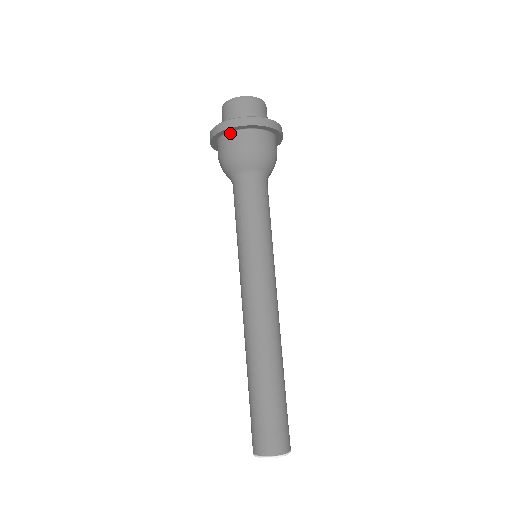
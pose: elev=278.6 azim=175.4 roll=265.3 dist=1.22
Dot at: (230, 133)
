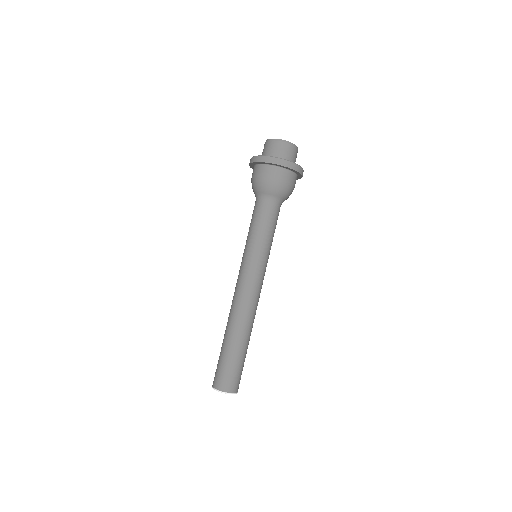
Dot at: (272, 166)
